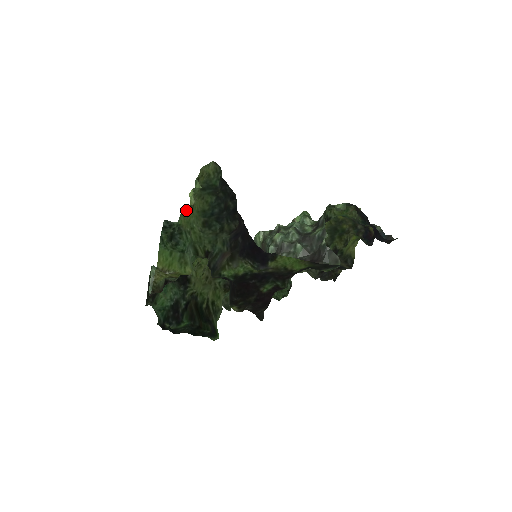
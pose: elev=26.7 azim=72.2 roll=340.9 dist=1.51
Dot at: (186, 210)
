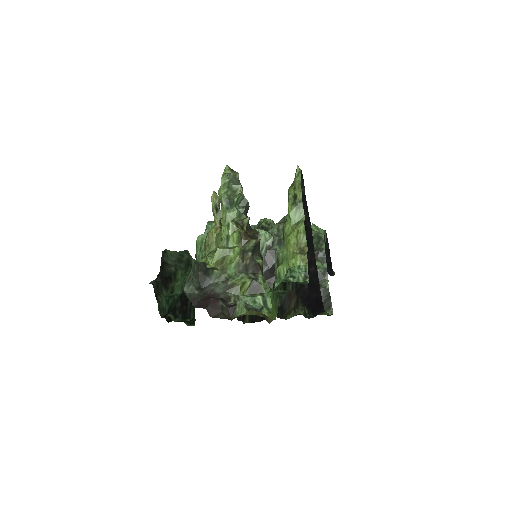
Dot at: (300, 253)
